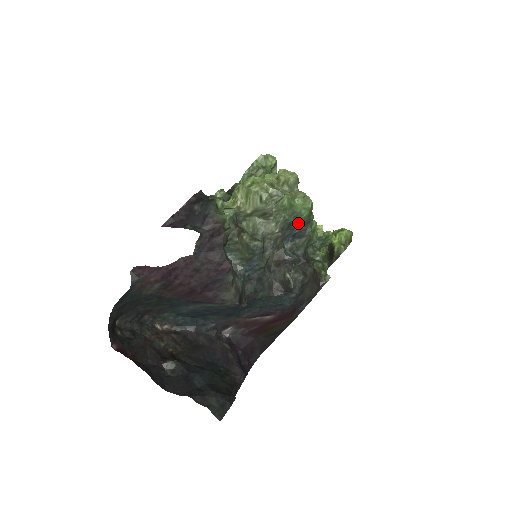
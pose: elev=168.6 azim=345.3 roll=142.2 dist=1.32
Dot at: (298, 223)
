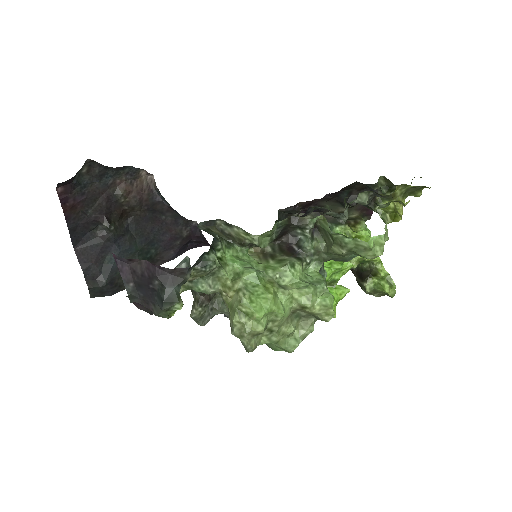
Dot at: occluded
